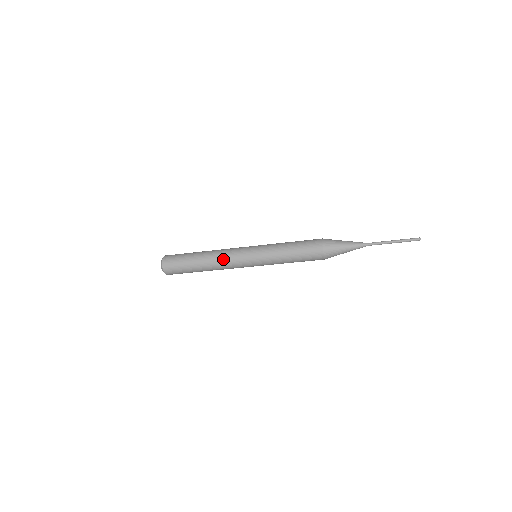
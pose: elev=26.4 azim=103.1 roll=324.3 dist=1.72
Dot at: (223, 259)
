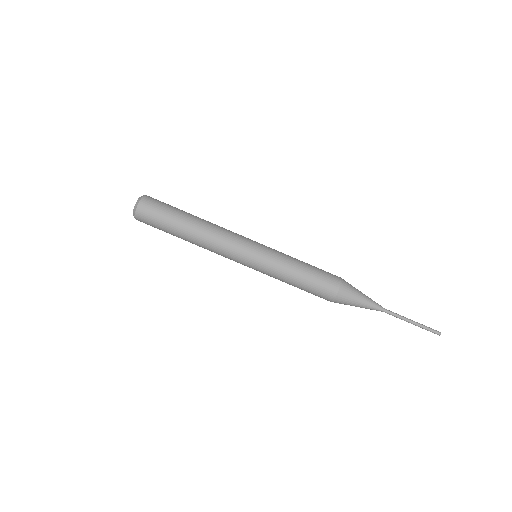
Dot at: (223, 228)
